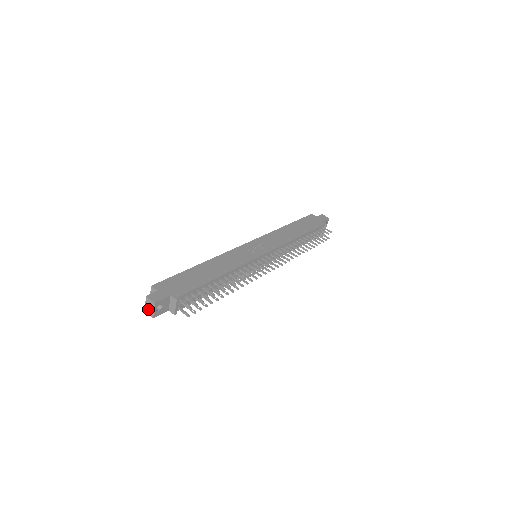
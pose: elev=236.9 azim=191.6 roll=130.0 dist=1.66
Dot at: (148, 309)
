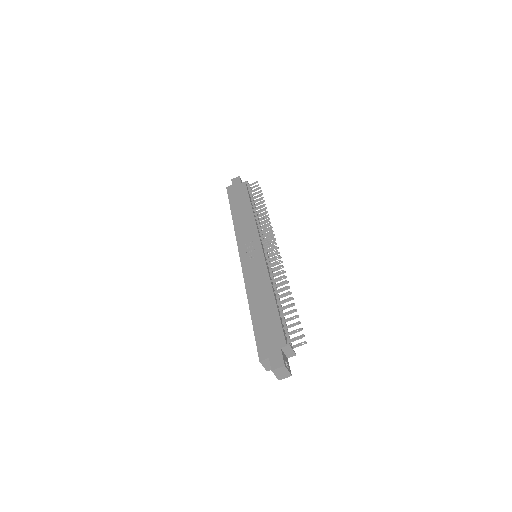
Dot at: (281, 376)
